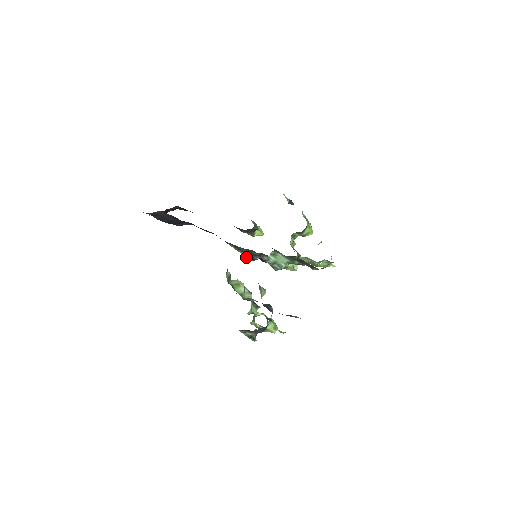
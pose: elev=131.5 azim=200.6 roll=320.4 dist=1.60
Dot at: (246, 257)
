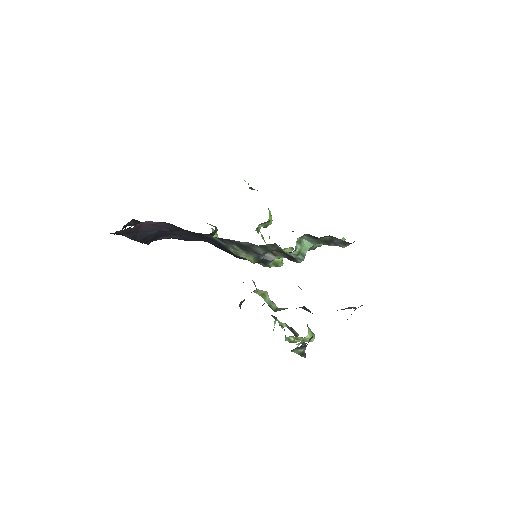
Dot at: (249, 260)
